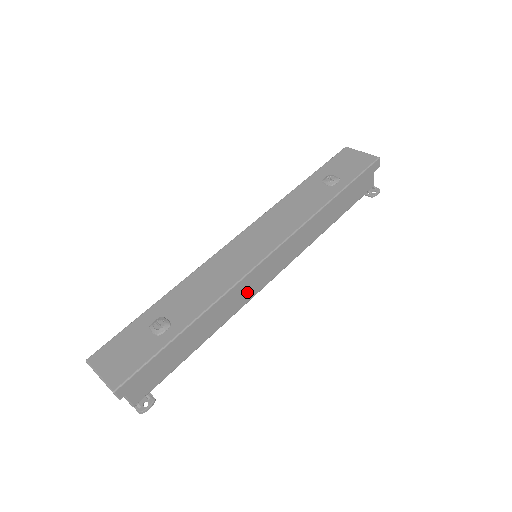
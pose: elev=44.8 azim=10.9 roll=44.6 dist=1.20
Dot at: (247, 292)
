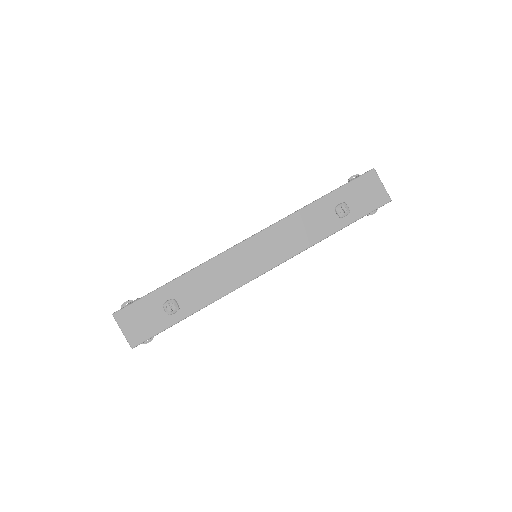
Dot at: occluded
